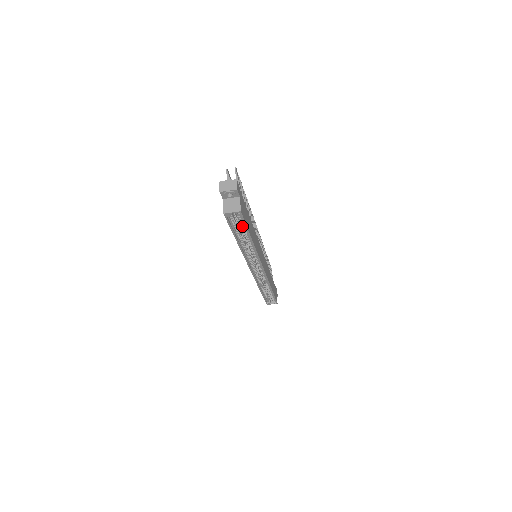
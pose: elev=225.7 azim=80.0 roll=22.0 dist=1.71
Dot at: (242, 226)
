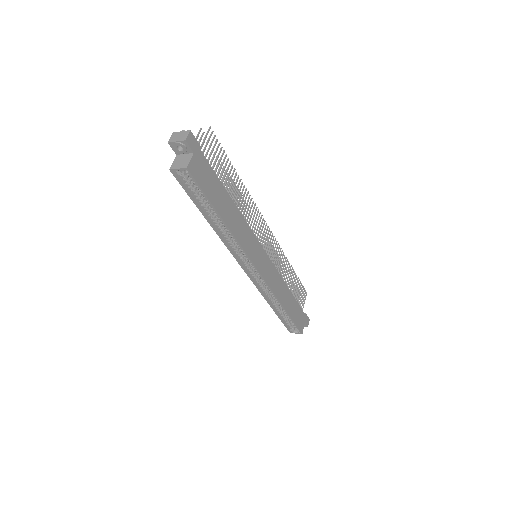
Dot at: (202, 195)
